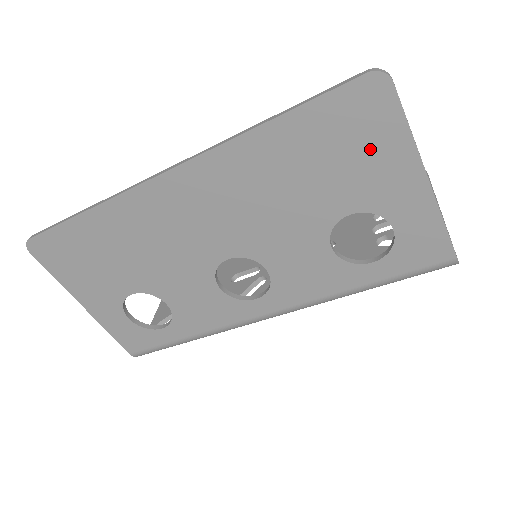
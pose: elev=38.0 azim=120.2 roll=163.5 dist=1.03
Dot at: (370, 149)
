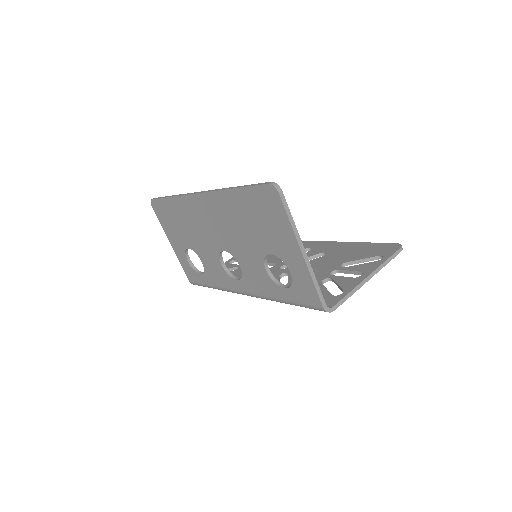
Dot at: (274, 223)
